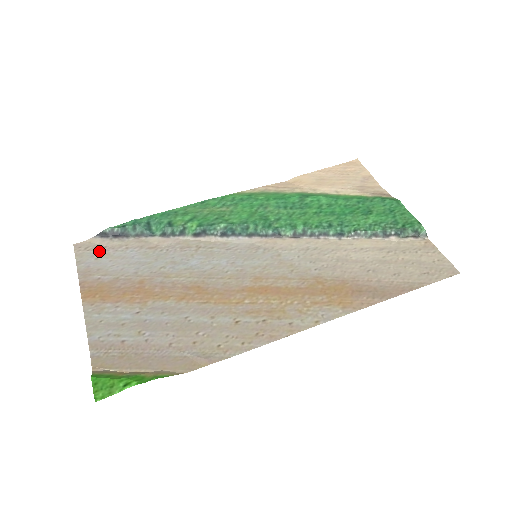
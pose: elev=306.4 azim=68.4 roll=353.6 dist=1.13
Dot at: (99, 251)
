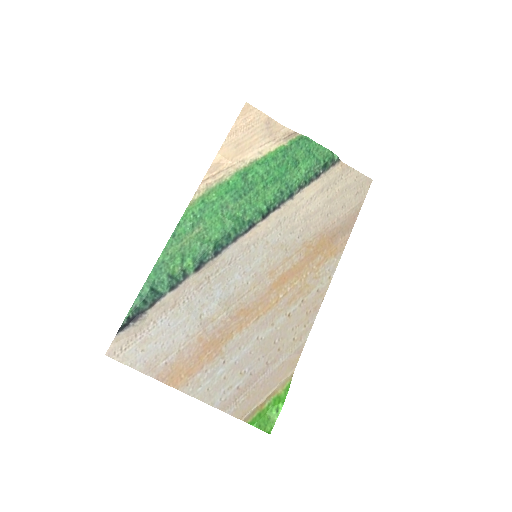
Dot at: (136, 343)
